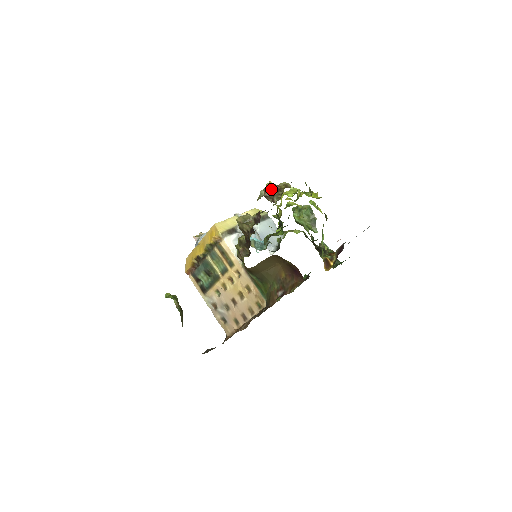
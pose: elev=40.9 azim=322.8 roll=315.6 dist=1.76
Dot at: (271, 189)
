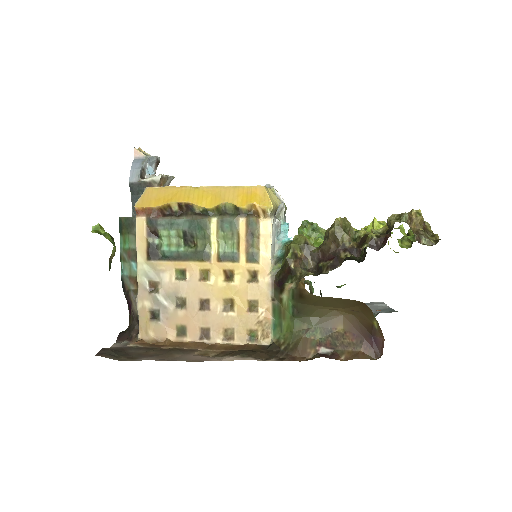
Dot at: (419, 221)
